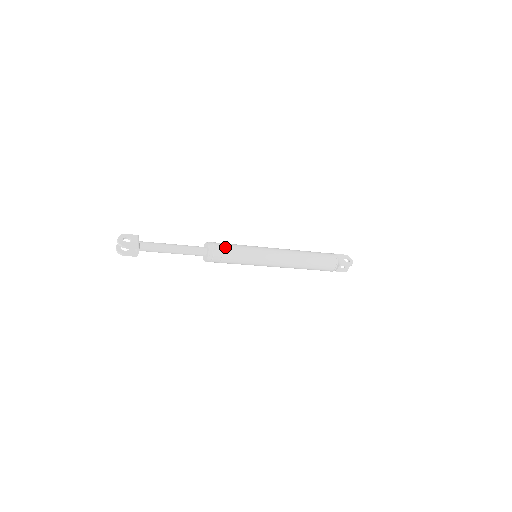
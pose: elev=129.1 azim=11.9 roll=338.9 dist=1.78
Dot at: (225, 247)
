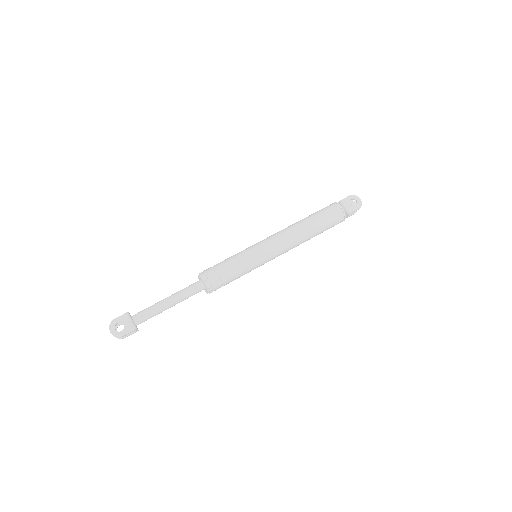
Dot at: (221, 273)
